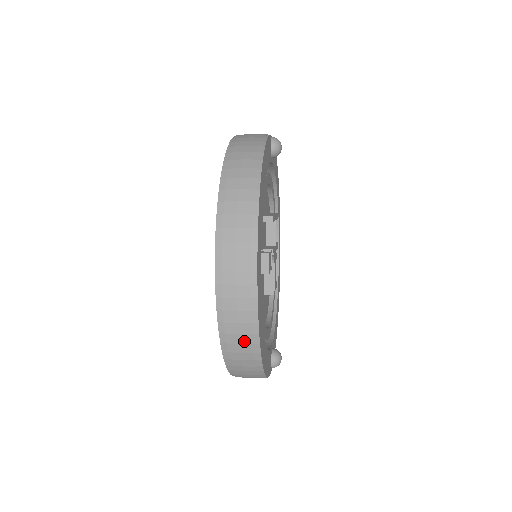
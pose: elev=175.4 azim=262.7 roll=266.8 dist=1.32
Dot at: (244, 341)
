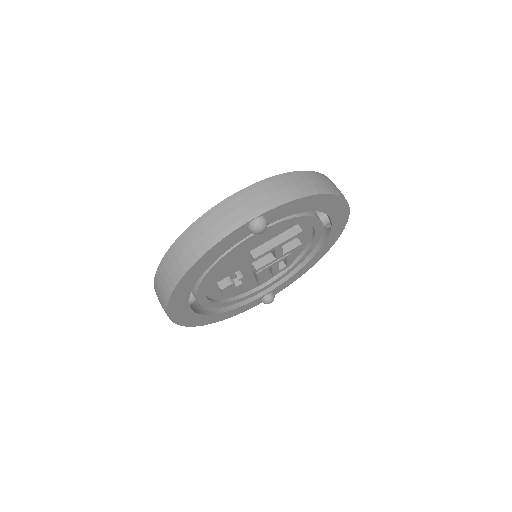
Dot at: occluded
